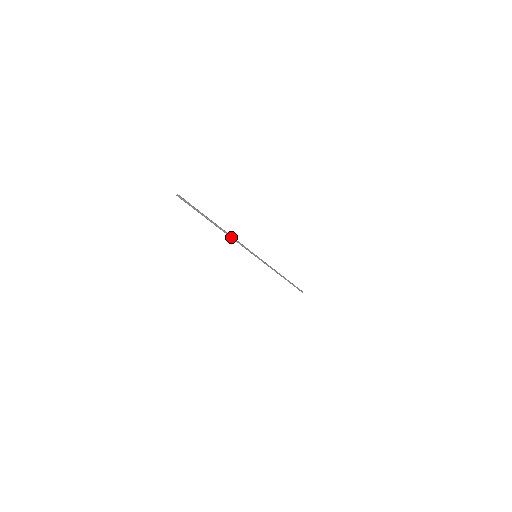
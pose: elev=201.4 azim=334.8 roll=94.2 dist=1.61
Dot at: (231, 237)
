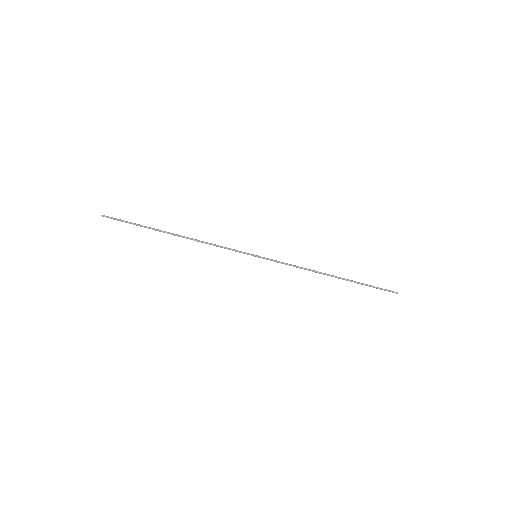
Dot at: (199, 241)
